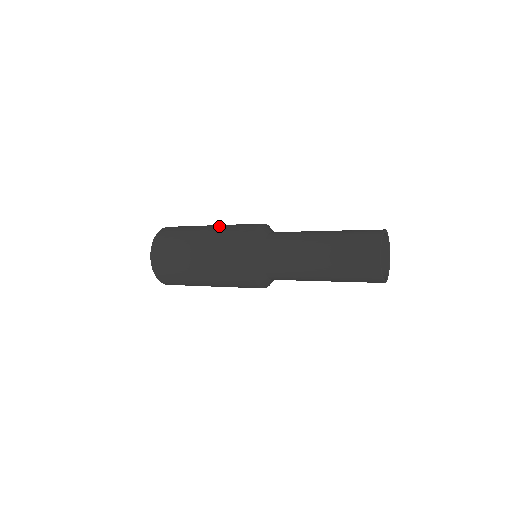
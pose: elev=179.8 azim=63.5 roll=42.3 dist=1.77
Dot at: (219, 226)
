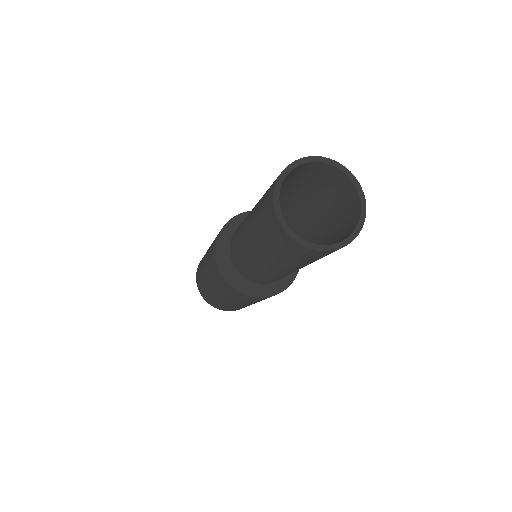
Dot at: occluded
